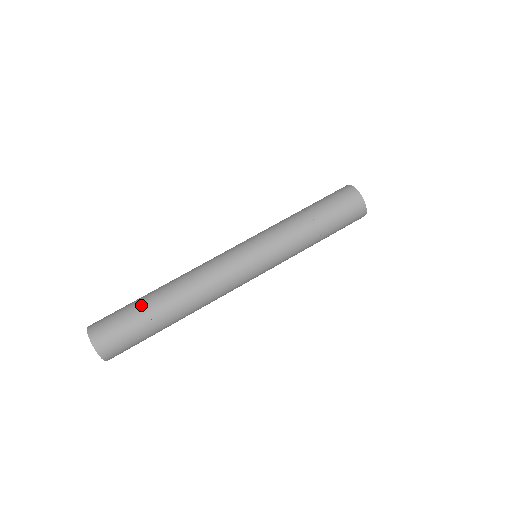
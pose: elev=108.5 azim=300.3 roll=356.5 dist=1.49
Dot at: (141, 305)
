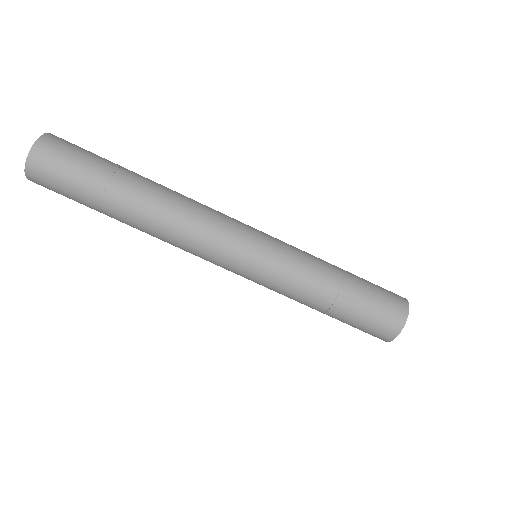
Dot at: (107, 178)
